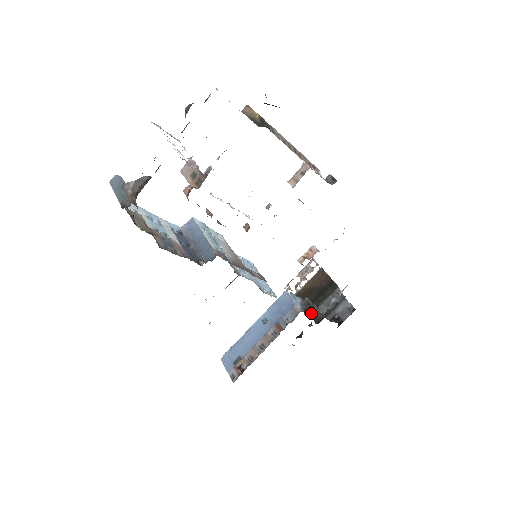
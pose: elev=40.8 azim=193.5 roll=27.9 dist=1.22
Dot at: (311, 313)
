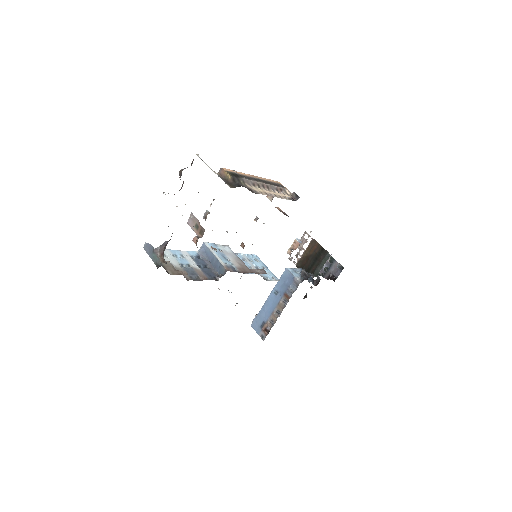
Dot at: (309, 279)
